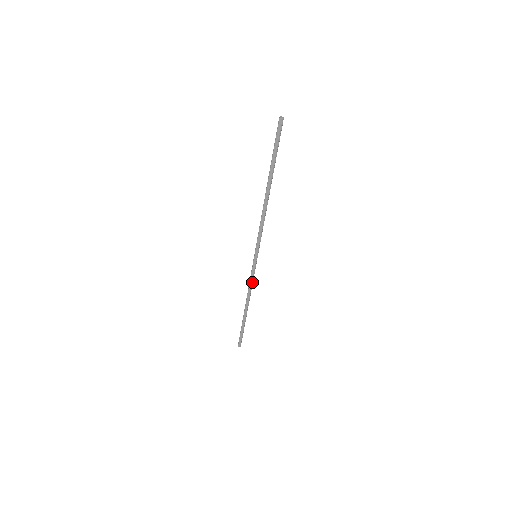
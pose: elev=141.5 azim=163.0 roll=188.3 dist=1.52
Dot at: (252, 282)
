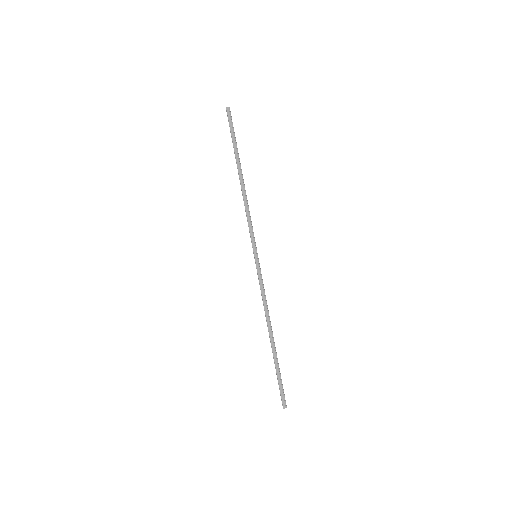
Dot at: (264, 292)
